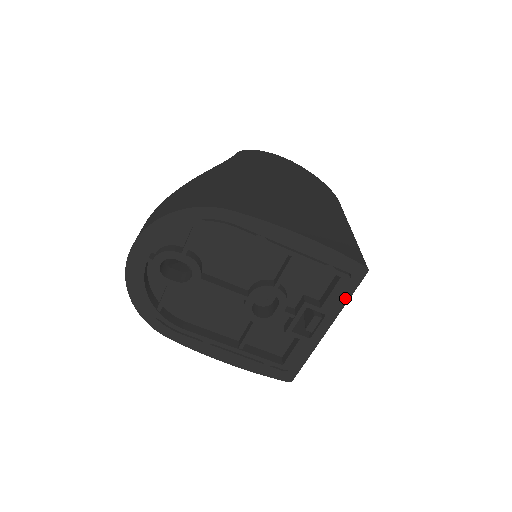
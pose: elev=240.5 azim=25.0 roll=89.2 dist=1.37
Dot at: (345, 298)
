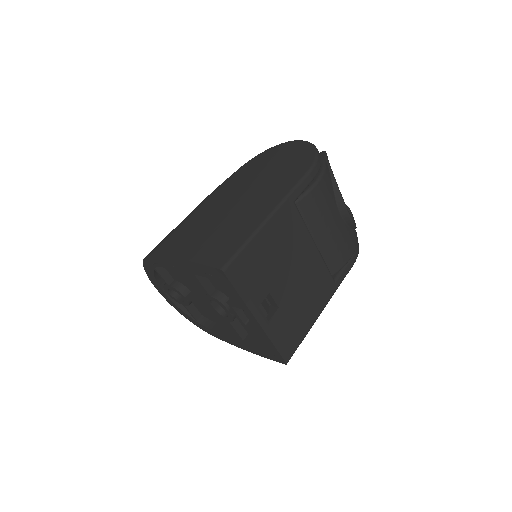
Dot at: (237, 295)
